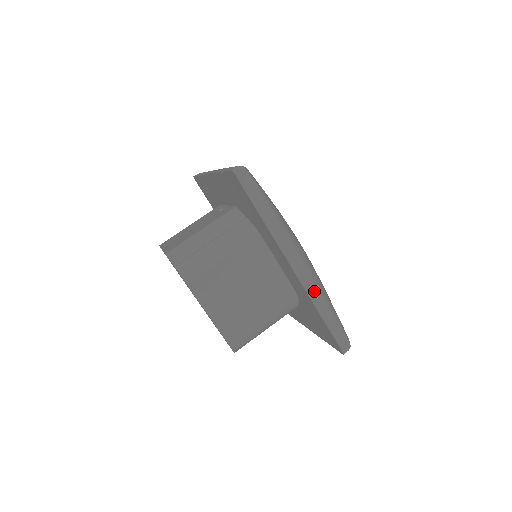
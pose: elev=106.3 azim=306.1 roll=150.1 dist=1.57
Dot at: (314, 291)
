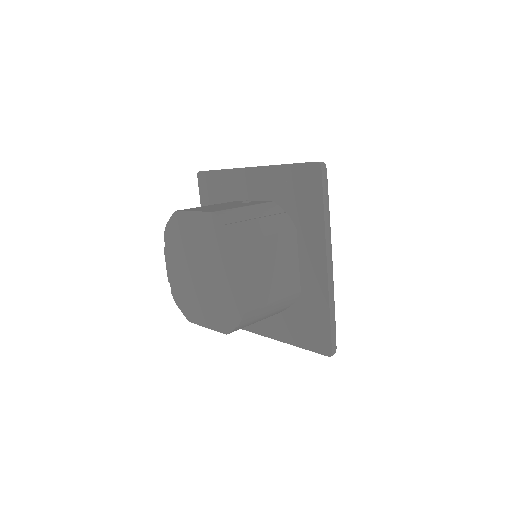
Dot at: (332, 290)
